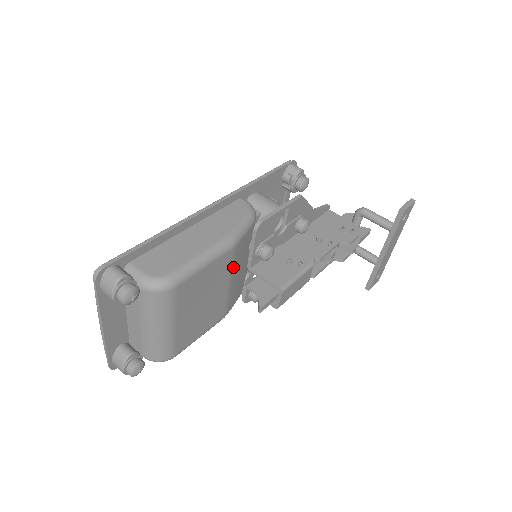
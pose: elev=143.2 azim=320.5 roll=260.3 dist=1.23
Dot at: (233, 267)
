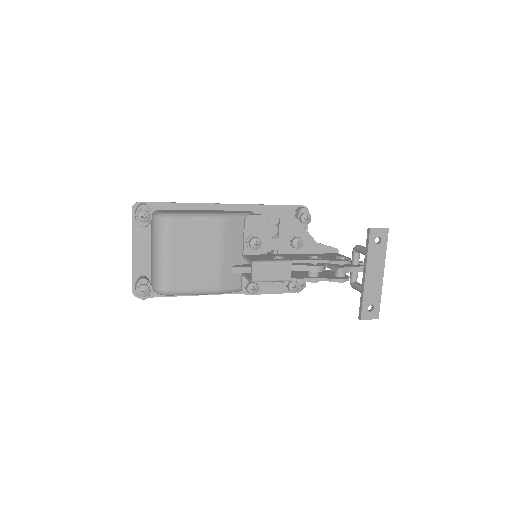
Dot at: (224, 241)
